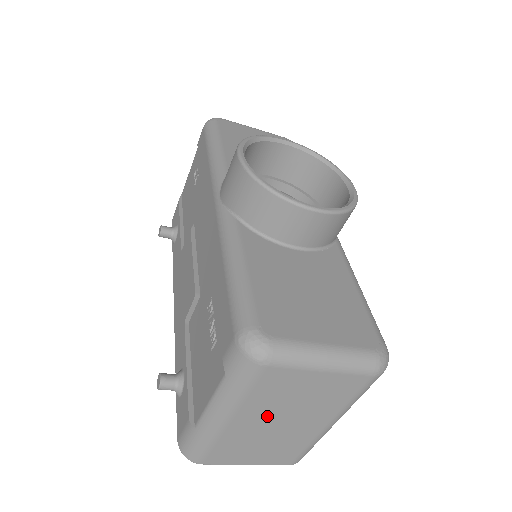
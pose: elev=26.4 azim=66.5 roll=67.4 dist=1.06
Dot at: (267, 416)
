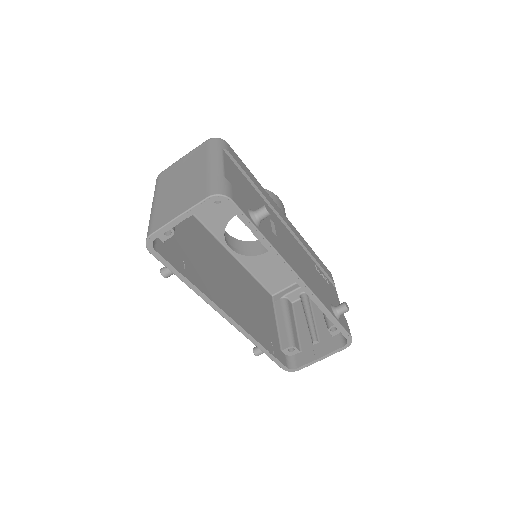
Dot at: (172, 186)
